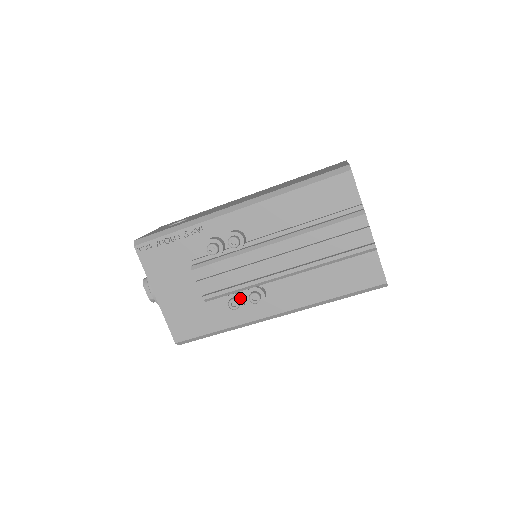
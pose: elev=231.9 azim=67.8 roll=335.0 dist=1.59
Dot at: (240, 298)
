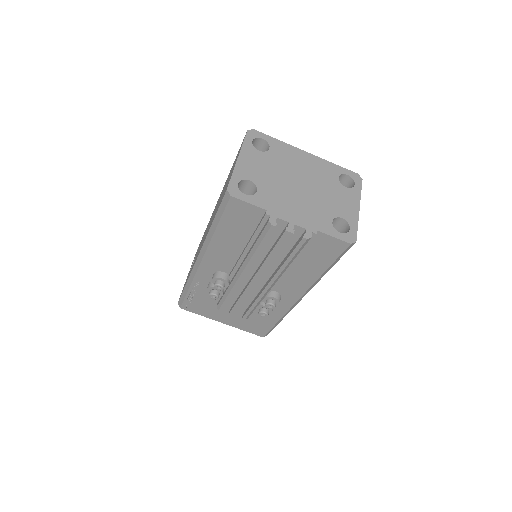
Dot at: (264, 307)
